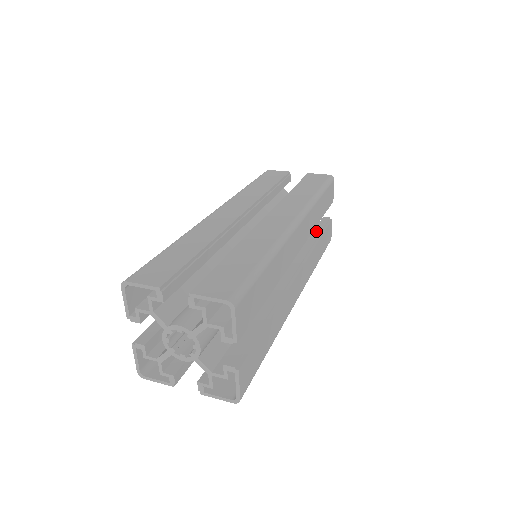
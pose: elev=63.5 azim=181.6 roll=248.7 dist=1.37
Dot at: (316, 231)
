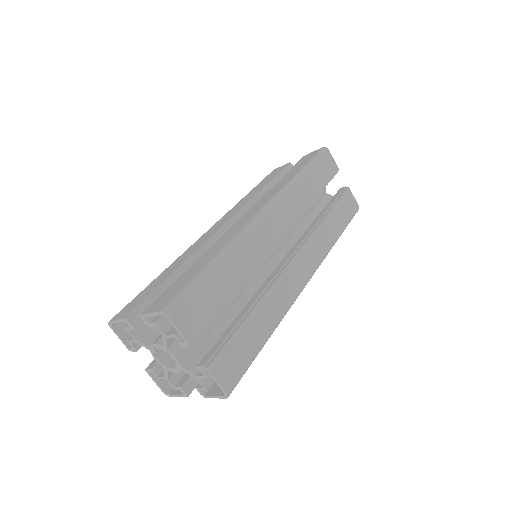
Dot at: (326, 207)
